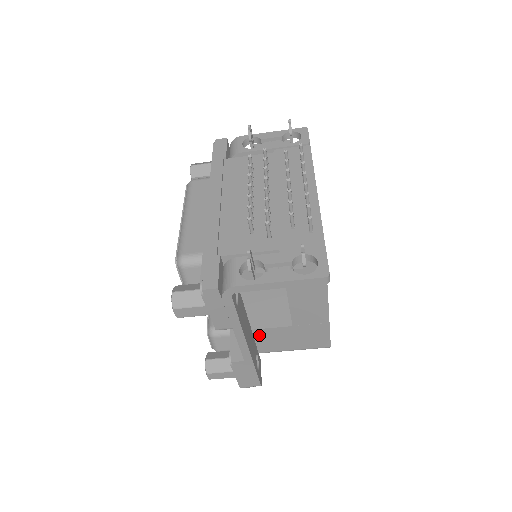
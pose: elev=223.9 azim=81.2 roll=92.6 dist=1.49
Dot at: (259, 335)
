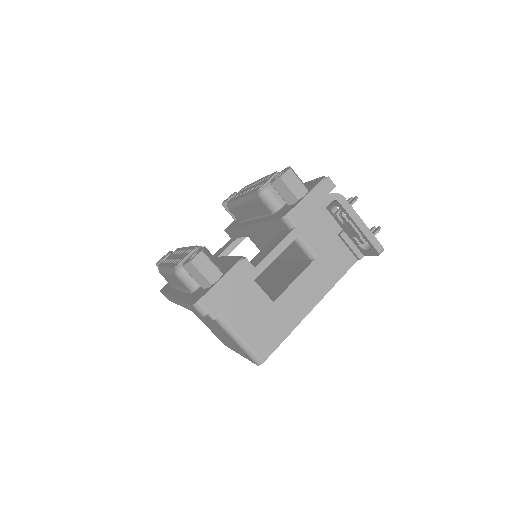
Dot at: occluded
